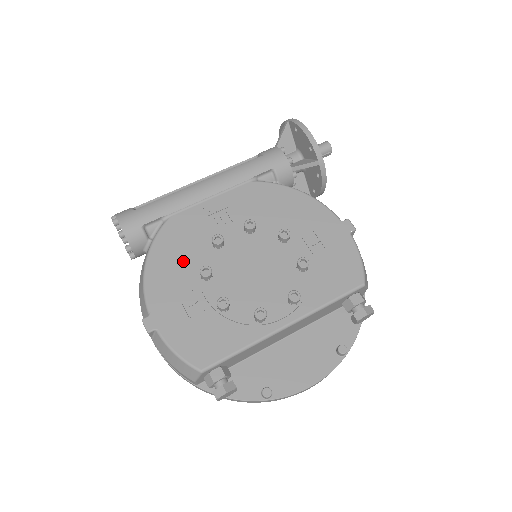
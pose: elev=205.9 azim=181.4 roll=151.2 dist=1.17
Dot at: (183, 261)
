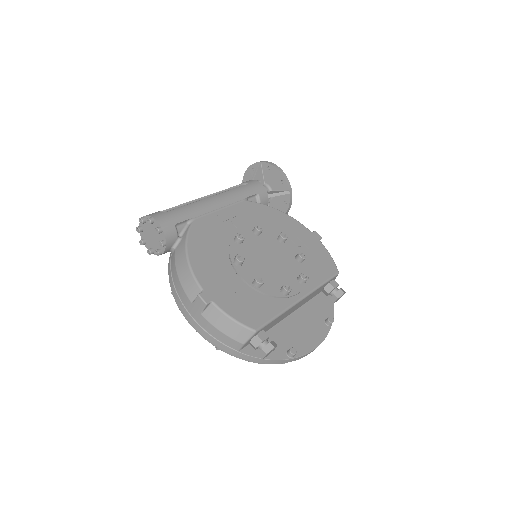
Dot at: (216, 252)
